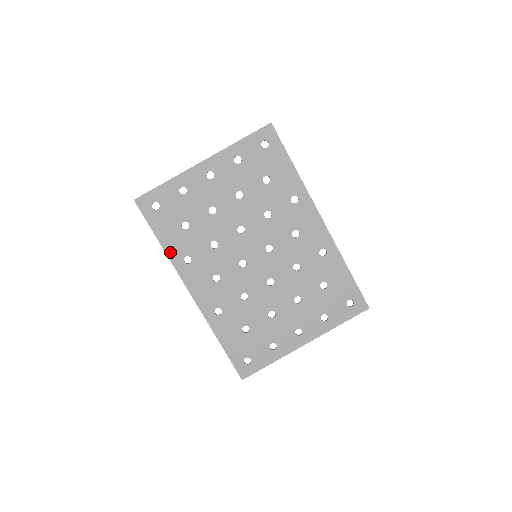
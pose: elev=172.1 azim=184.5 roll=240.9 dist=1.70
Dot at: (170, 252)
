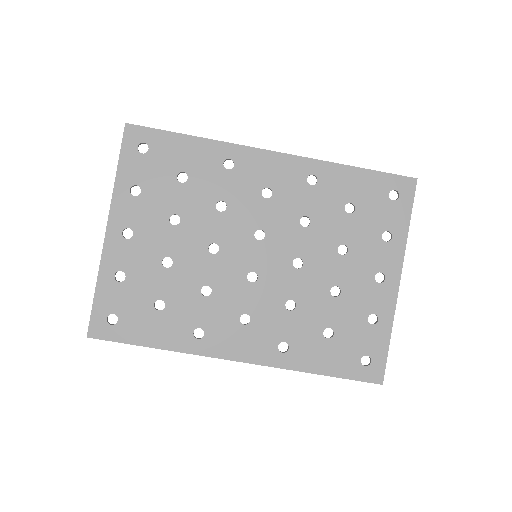
Dot at: (175, 345)
